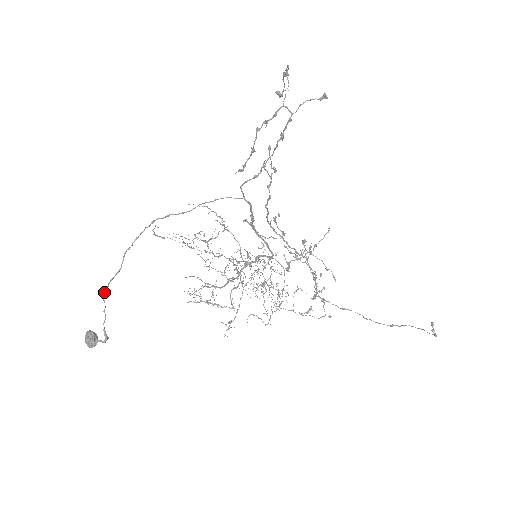
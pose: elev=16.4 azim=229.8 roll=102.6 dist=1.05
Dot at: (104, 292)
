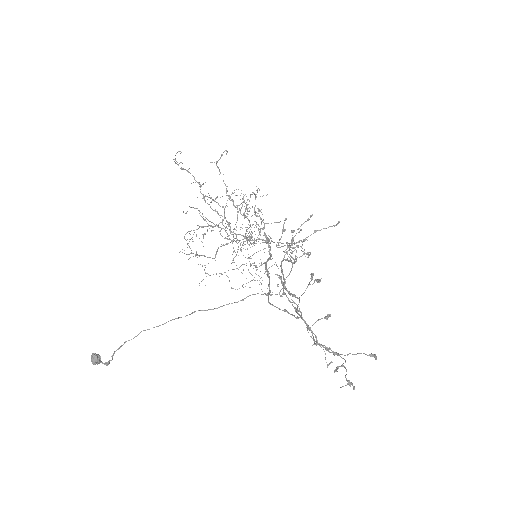
Dot at: (116, 350)
